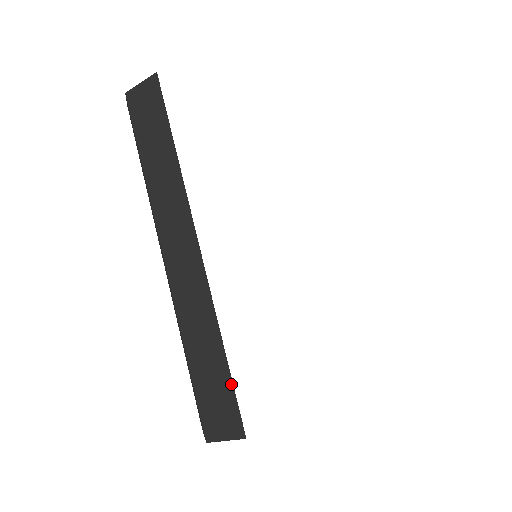
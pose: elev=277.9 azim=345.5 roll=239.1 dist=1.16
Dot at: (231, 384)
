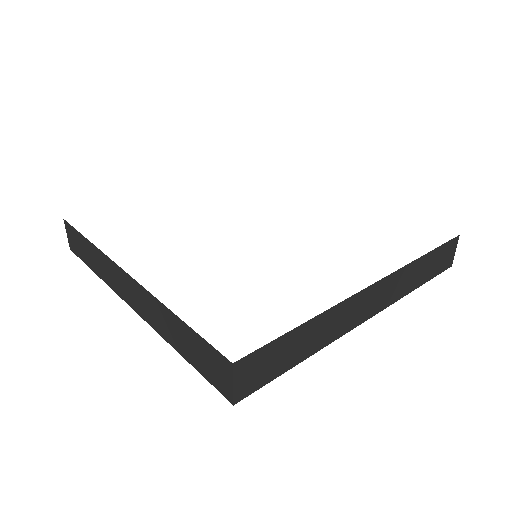
Dot at: (197, 335)
